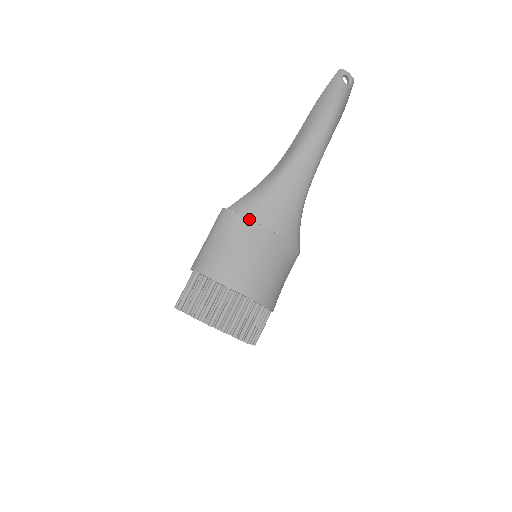
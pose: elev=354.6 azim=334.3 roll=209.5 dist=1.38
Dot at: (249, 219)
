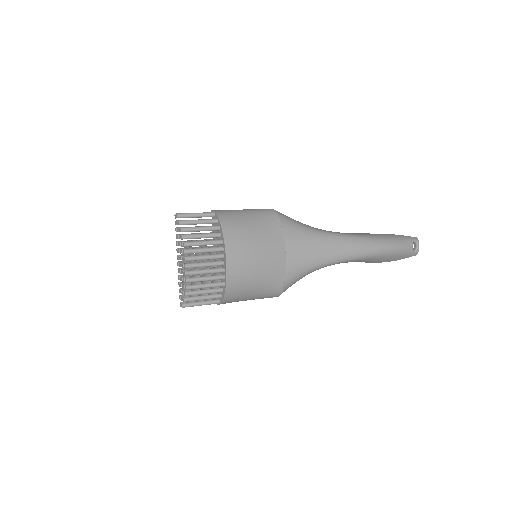
Dot at: (281, 228)
